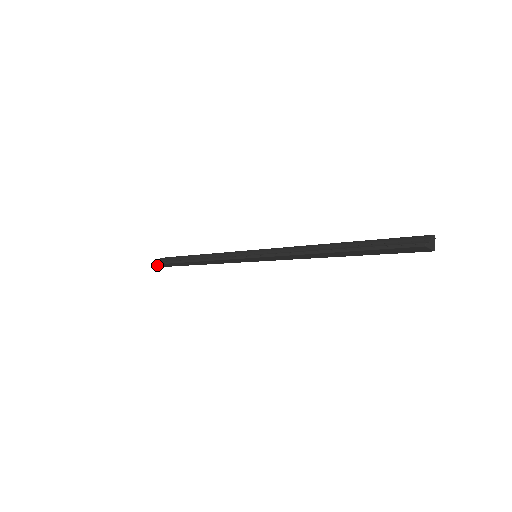
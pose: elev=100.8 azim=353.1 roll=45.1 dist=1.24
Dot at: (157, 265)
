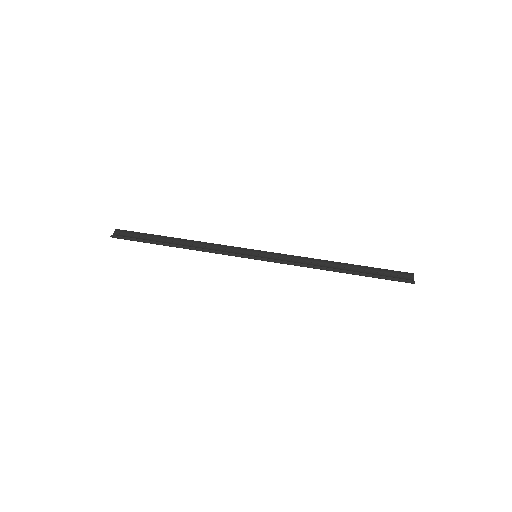
Dot at: (114, 237)
